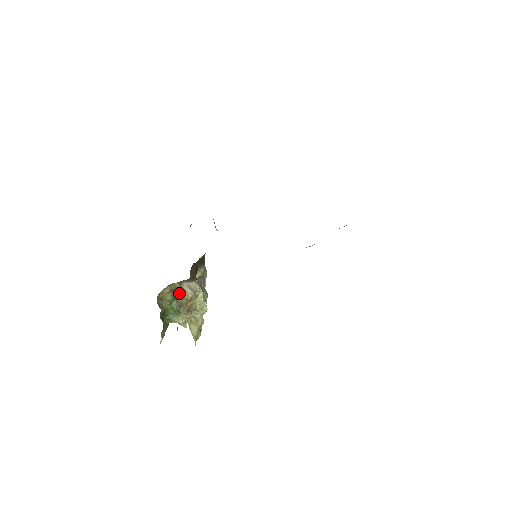
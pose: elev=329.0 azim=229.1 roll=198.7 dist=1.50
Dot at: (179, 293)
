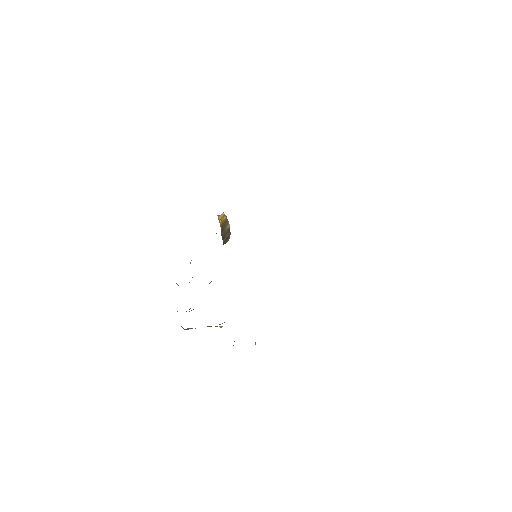
Dot at: occluded
